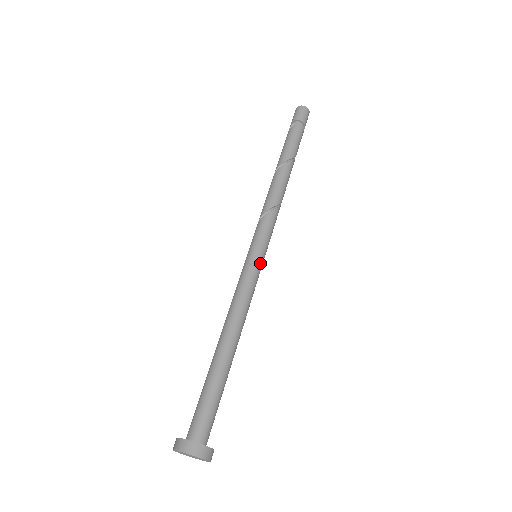
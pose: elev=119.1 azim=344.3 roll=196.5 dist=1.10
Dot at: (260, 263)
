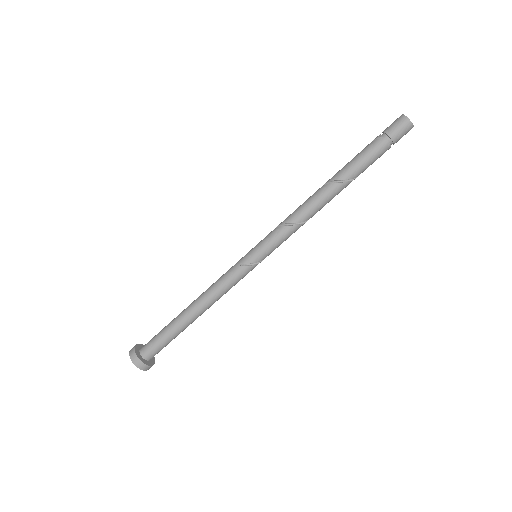
Dot at: (252, 266)
